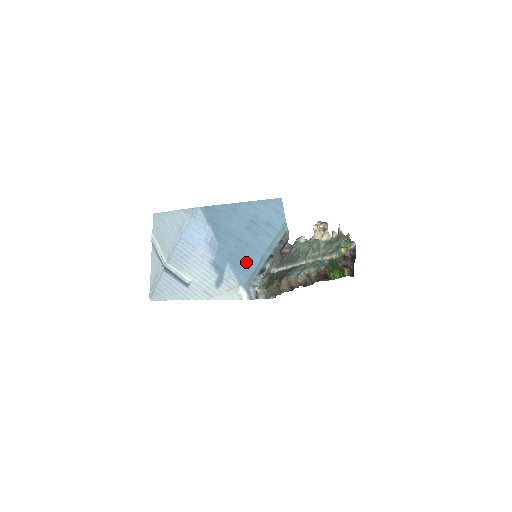
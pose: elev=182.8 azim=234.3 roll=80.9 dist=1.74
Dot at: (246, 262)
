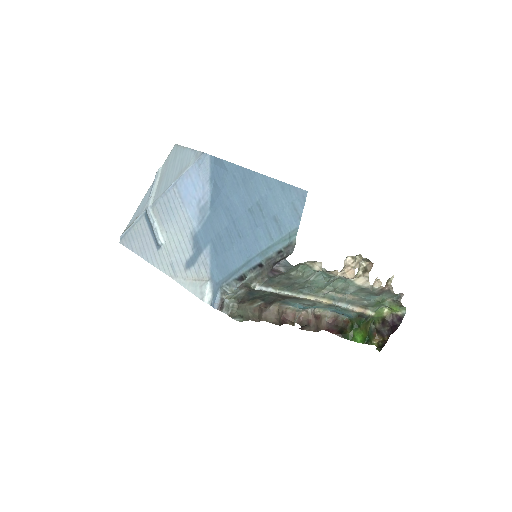
Dot at: (229, 255)
